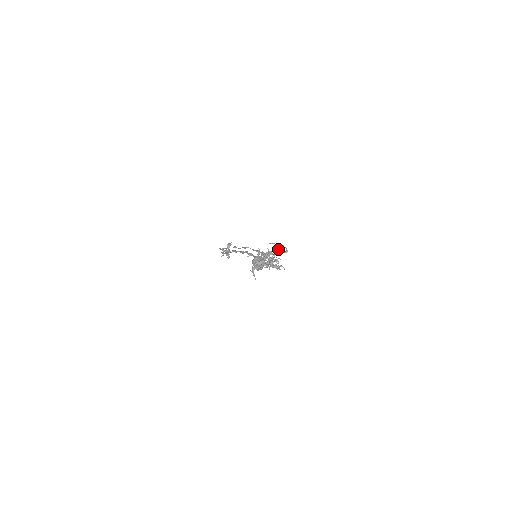
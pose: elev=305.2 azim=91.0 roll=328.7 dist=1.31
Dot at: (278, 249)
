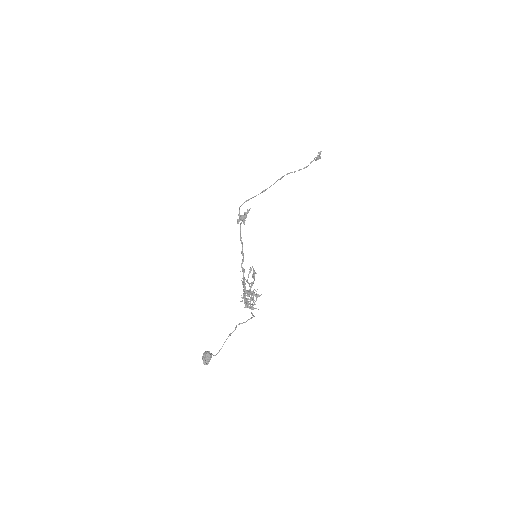
Dot at: occluded
